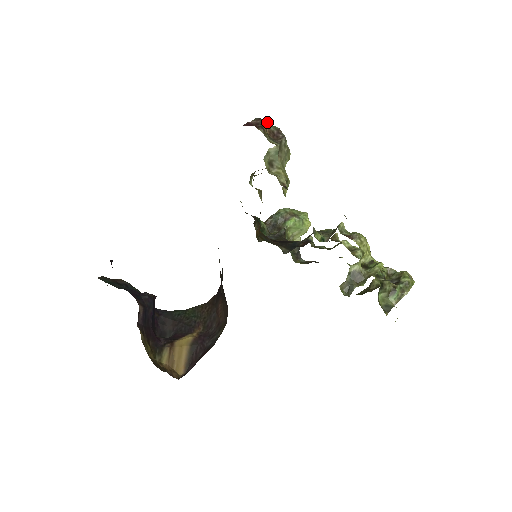
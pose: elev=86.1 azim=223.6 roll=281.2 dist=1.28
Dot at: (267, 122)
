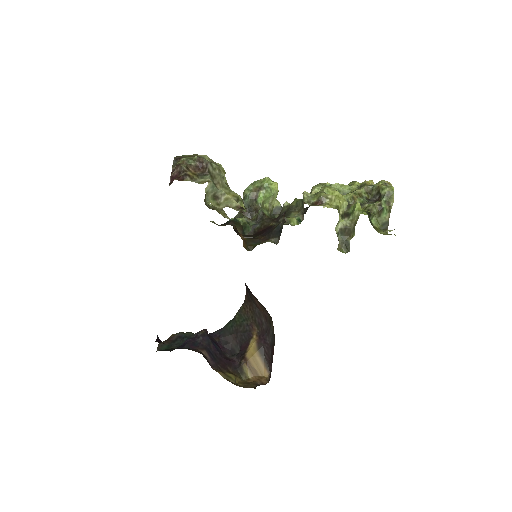
Dot at: (185, 160)
